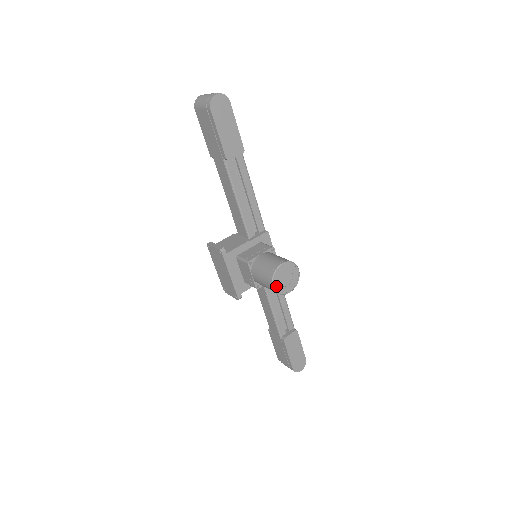
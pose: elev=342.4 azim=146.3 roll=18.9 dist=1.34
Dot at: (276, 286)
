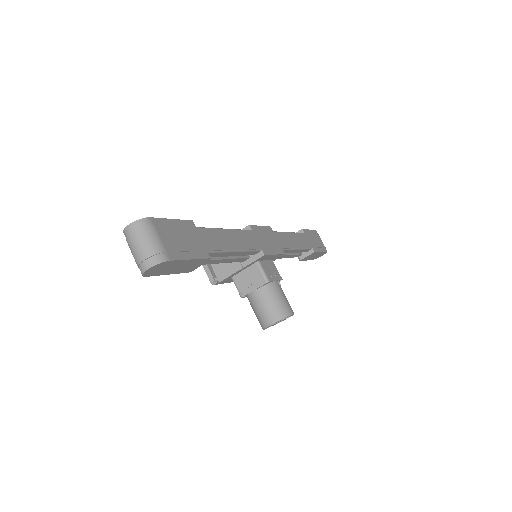
Dot at: (268, 327)
